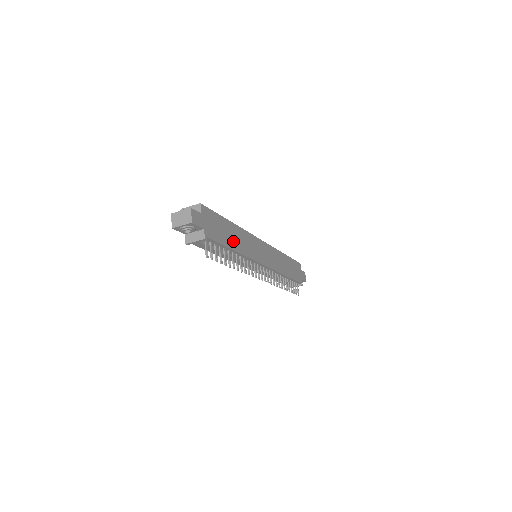
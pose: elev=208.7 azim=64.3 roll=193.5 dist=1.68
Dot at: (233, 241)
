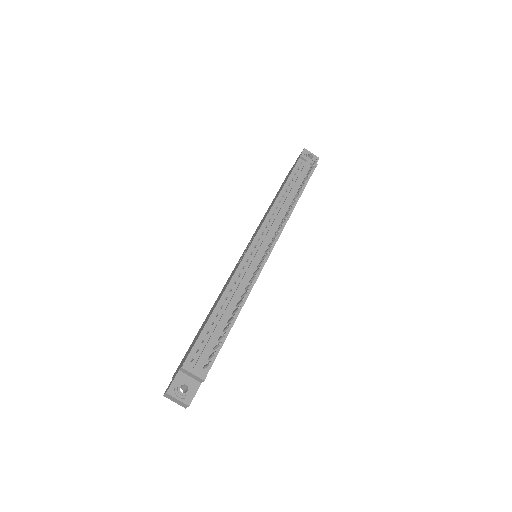
Dot at: occluded
